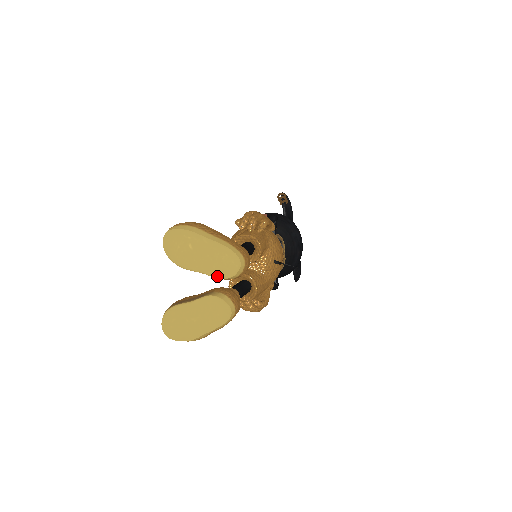
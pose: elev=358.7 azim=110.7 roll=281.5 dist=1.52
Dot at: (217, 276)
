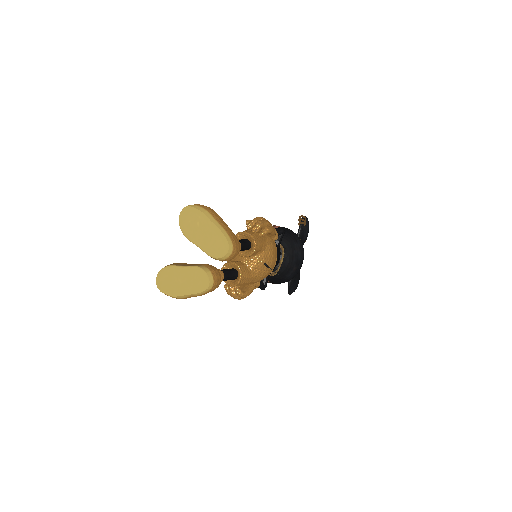
Dot at: (209, 254)
